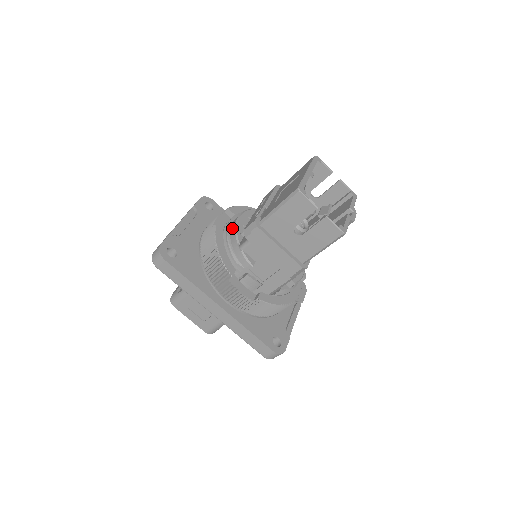
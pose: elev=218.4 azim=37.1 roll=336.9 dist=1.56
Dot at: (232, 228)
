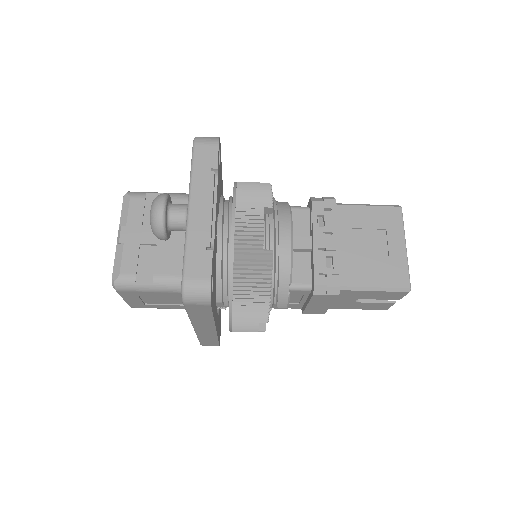
Dot at: (285, 256)
